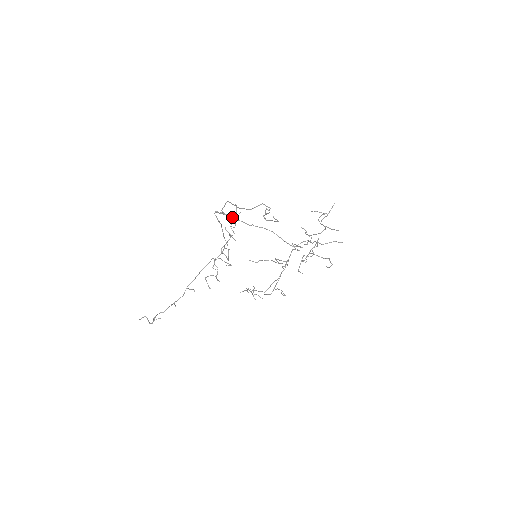
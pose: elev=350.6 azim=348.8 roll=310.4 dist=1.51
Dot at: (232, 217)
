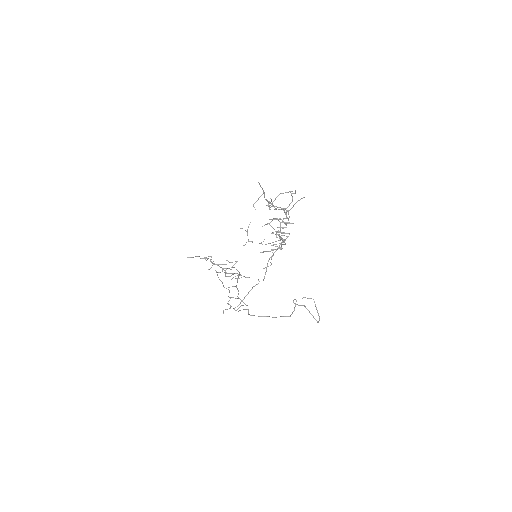
Dot at: occluded
